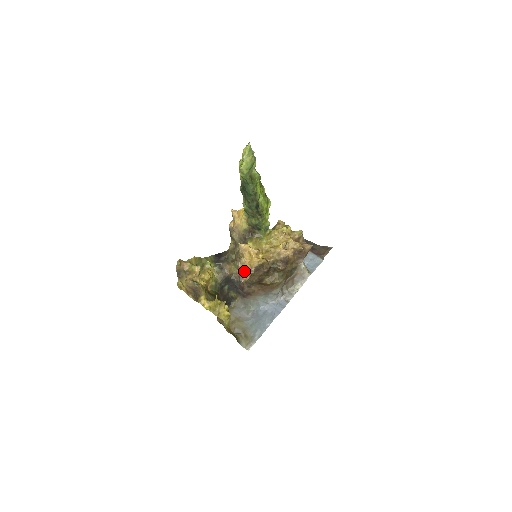
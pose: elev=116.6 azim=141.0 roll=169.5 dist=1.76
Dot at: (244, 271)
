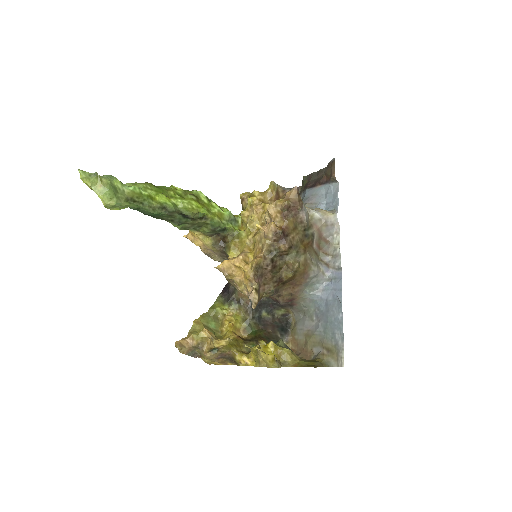
Dot at: (248, 292)
